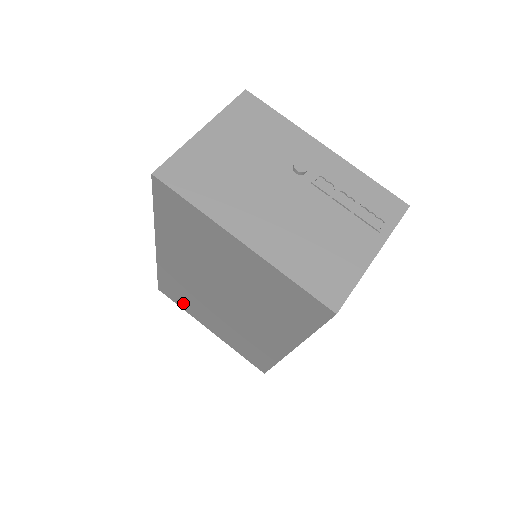
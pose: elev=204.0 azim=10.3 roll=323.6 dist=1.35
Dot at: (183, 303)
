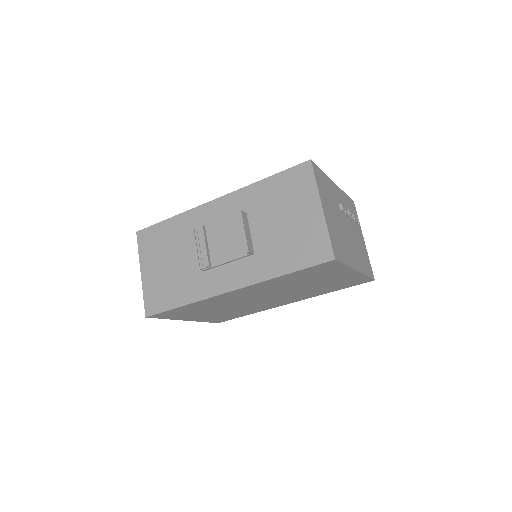
Dot at: (179, 315)
